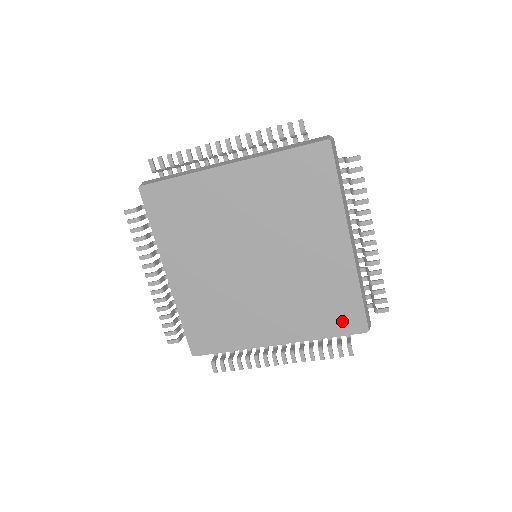
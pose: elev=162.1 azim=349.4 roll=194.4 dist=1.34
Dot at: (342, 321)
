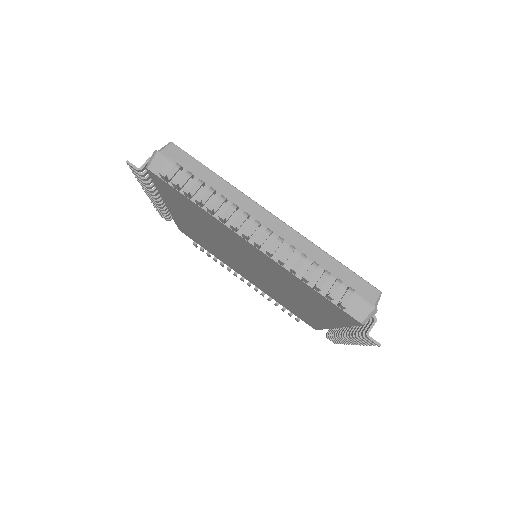
Dot at: (300, 317)
